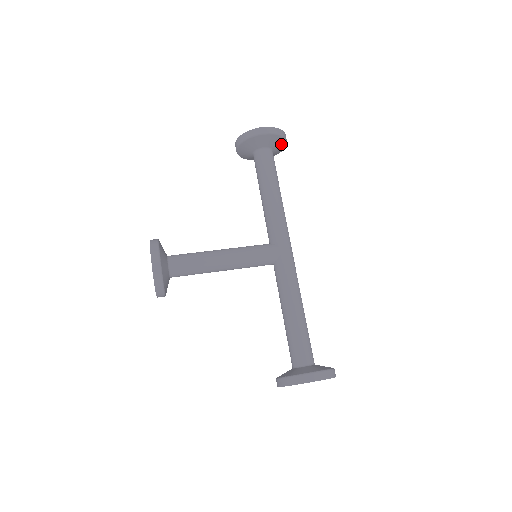
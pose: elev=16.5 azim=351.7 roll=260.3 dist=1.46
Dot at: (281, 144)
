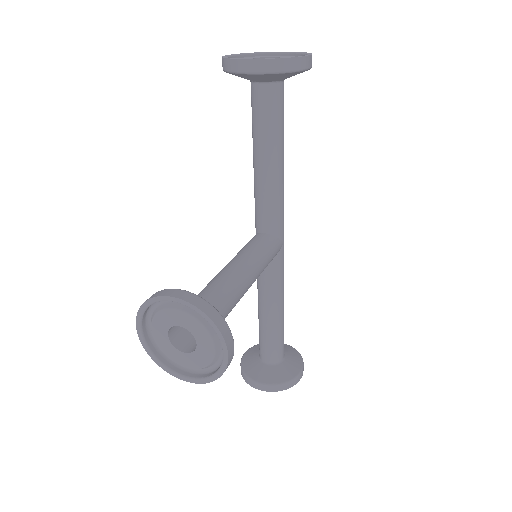
Dot at: occluded
